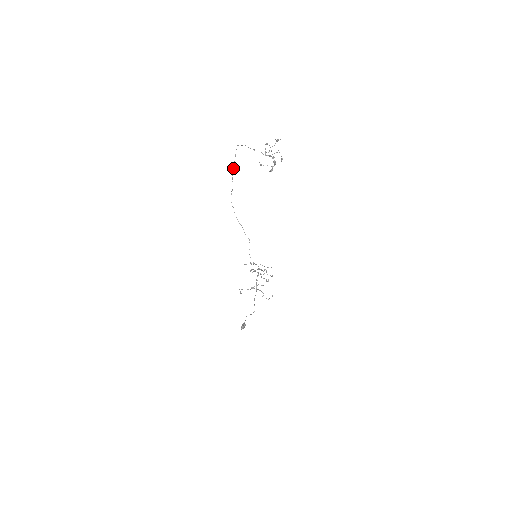
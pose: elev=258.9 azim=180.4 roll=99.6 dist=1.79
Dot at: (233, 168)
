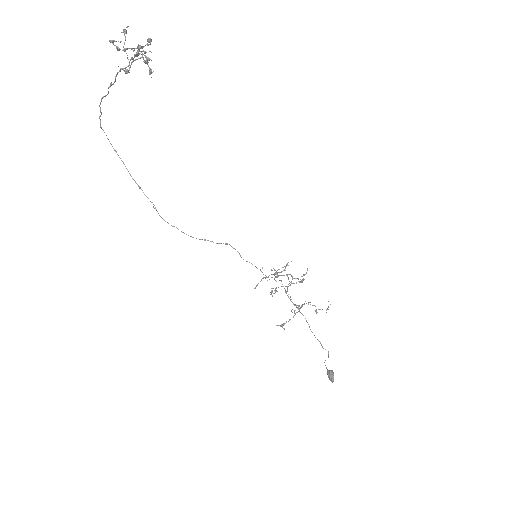
Dot at: occluded
